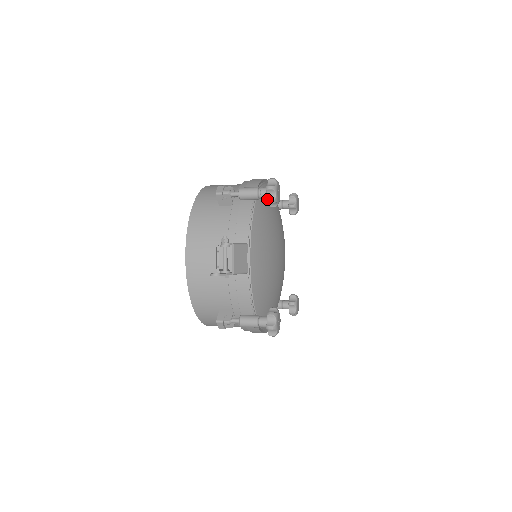
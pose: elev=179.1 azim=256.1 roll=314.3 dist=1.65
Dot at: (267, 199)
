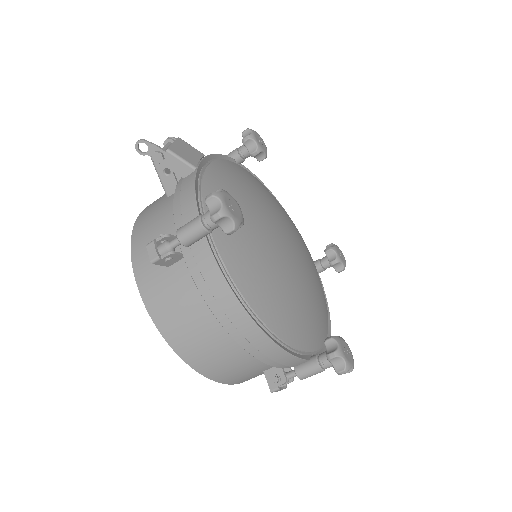
Dot at: (242, 139)
